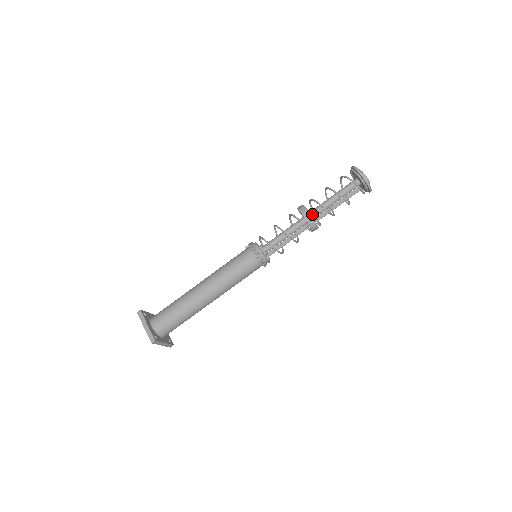
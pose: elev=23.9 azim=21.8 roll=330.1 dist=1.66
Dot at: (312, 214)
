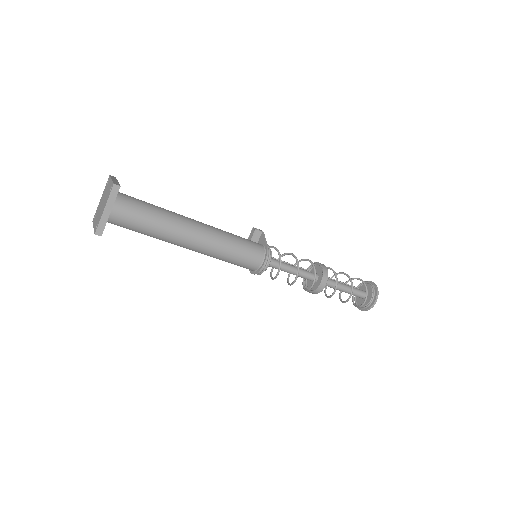
Dot at: occluded
